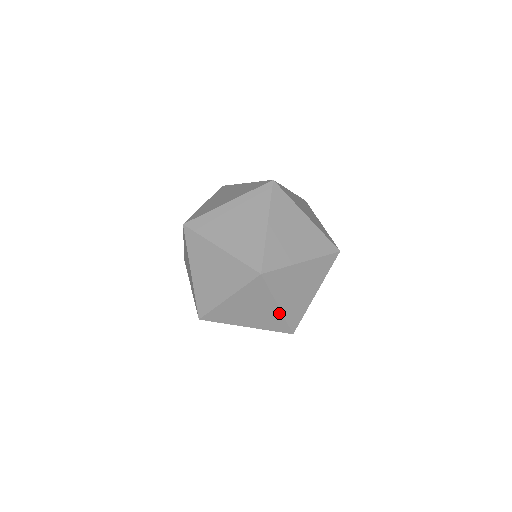
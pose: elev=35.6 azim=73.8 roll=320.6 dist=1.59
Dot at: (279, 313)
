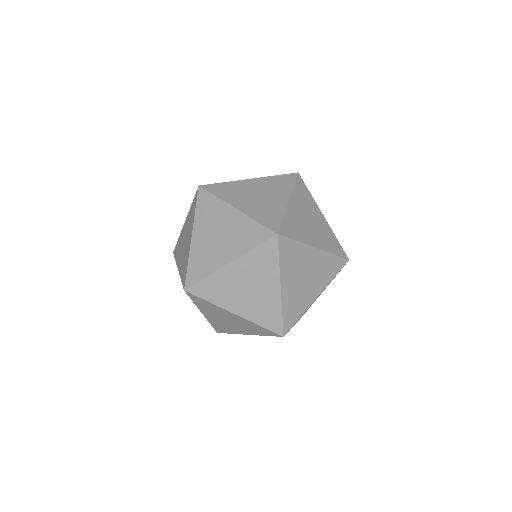
Dot at: (244, 319)
